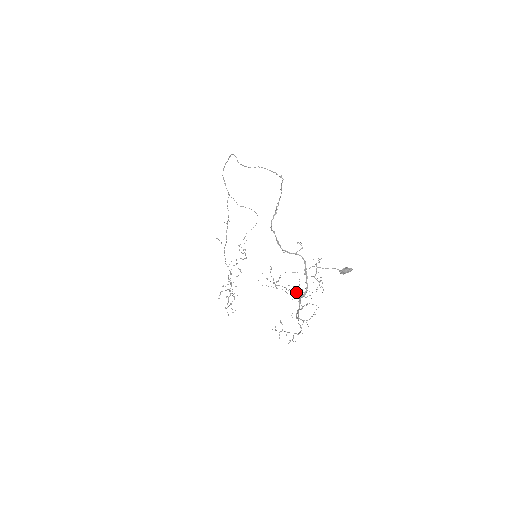
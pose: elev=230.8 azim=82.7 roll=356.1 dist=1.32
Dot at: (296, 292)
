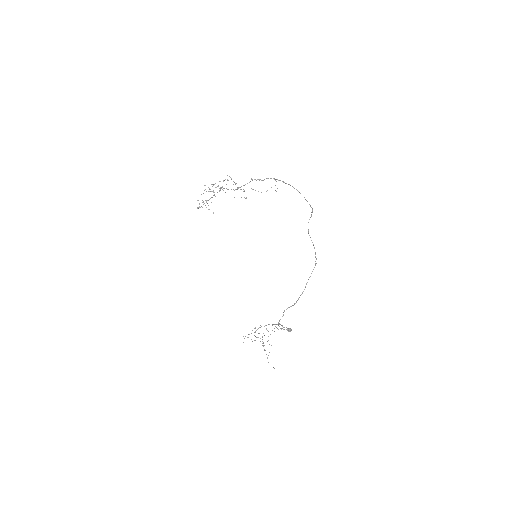
Dot at: occluded
